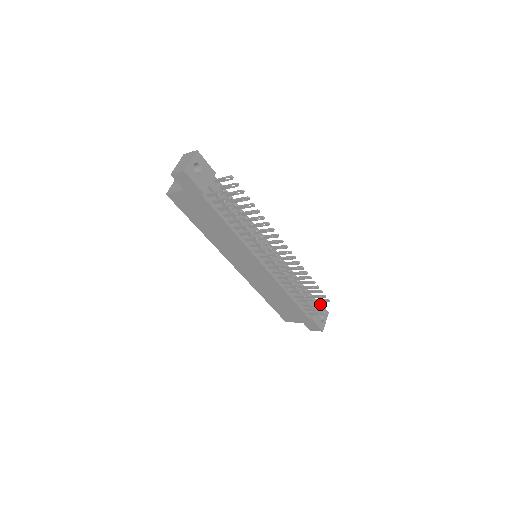
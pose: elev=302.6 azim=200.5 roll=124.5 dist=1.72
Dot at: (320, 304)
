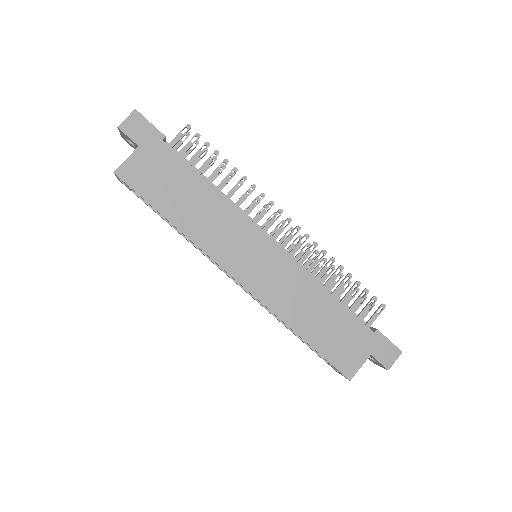
Dot at: occluded
